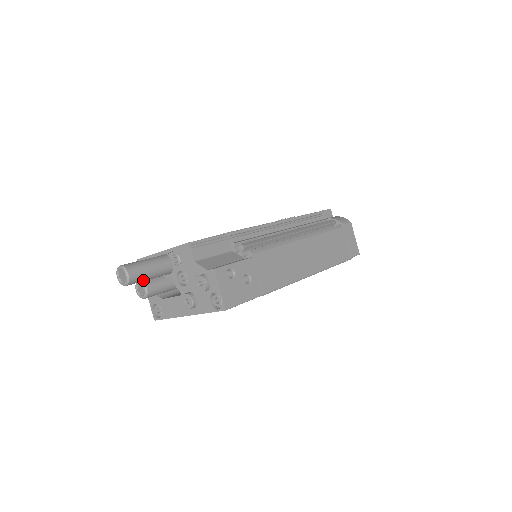
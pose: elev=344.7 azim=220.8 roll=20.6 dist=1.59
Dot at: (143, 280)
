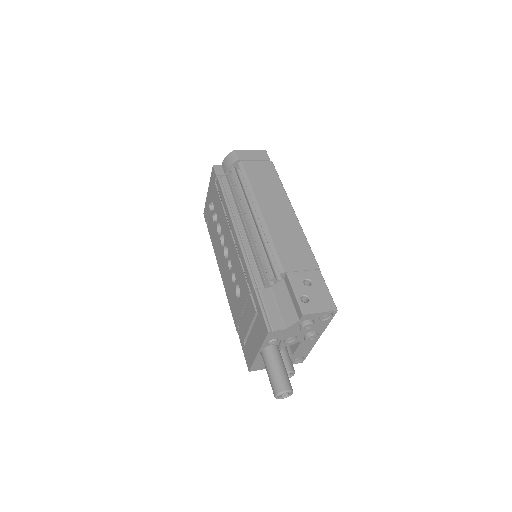
Dot at: (287, 376)
